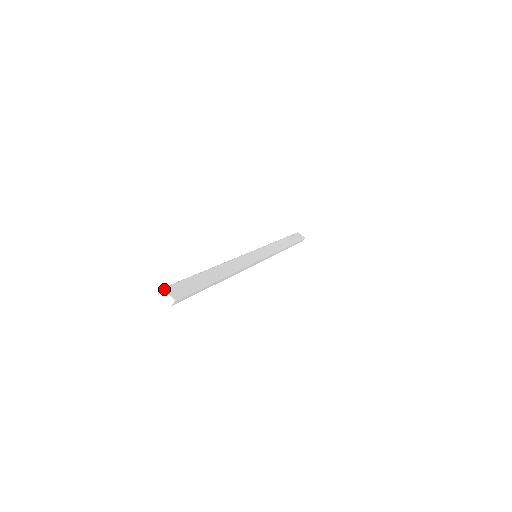
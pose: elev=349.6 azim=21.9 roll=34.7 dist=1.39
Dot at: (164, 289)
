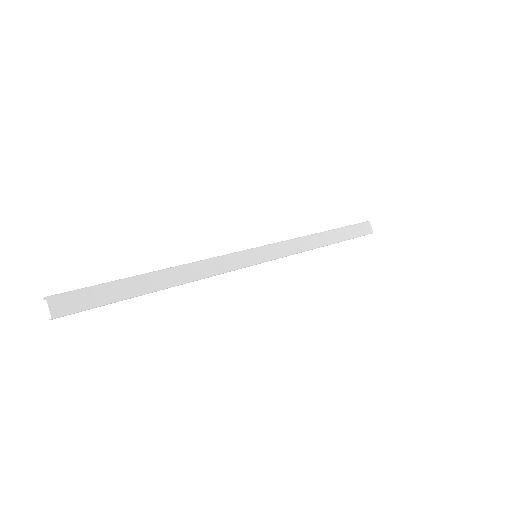
Dot at: (48, 299)
